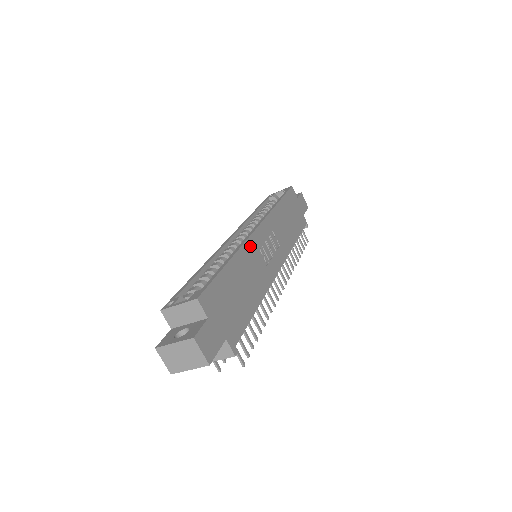
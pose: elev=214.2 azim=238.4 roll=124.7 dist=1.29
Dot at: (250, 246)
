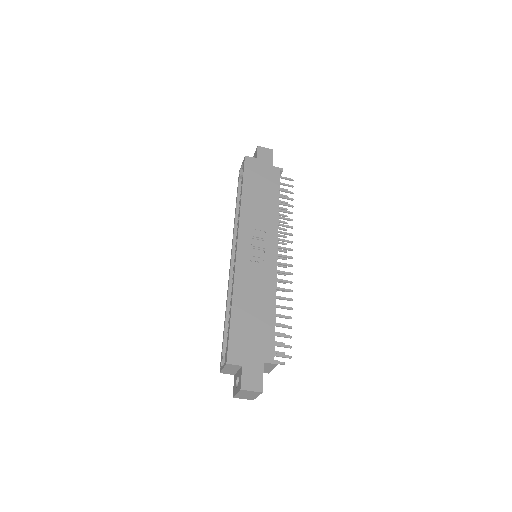
Dot at: (240, 271)
